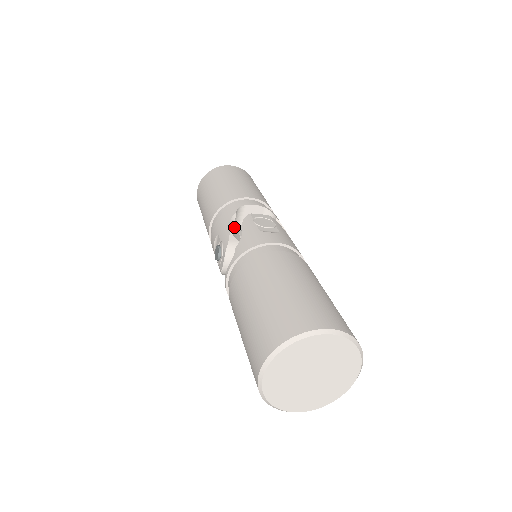
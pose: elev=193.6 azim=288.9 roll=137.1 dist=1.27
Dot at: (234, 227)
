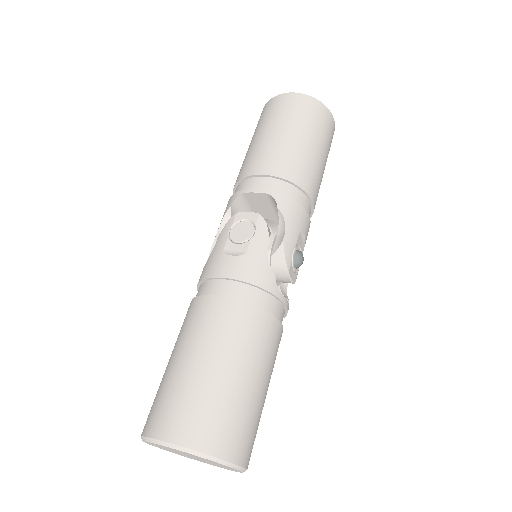
Dot at: occluded
